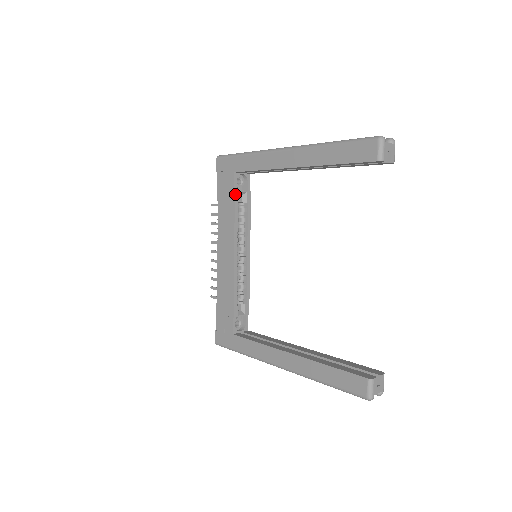
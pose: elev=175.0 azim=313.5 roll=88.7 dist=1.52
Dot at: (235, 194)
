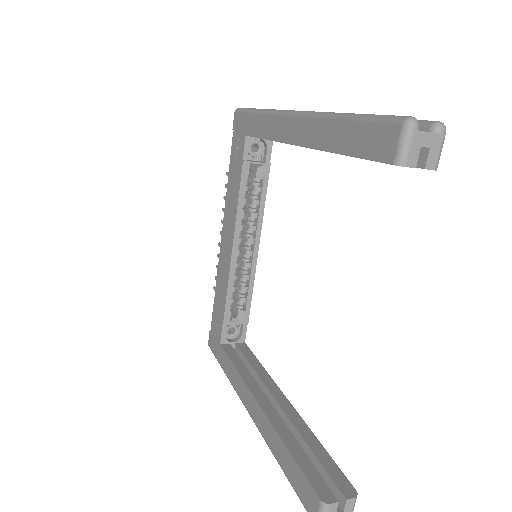
Dot at: (243, 166)
